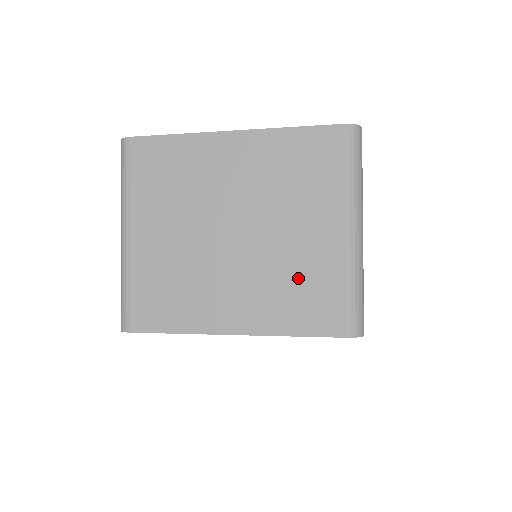
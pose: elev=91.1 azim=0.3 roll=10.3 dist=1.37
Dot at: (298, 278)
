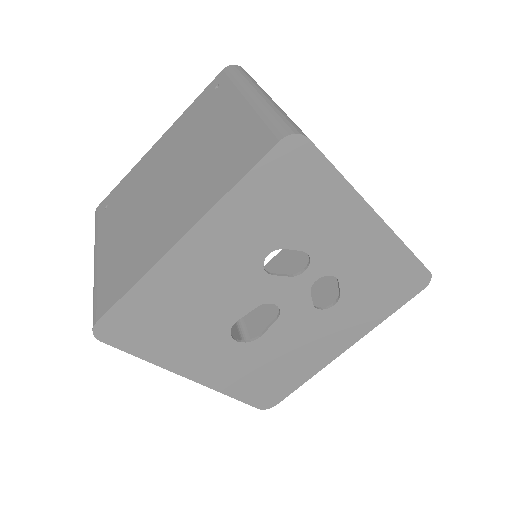
Dot at: occluded
